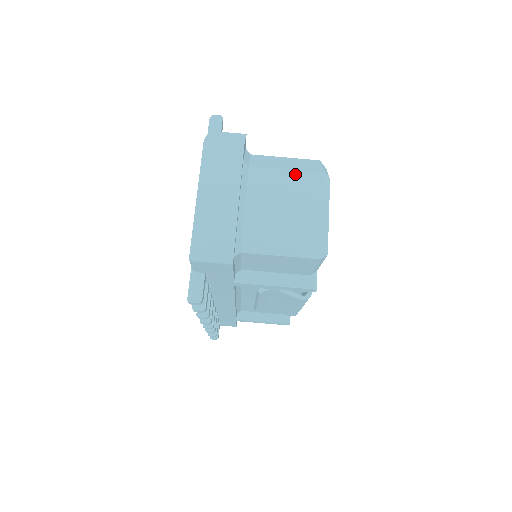
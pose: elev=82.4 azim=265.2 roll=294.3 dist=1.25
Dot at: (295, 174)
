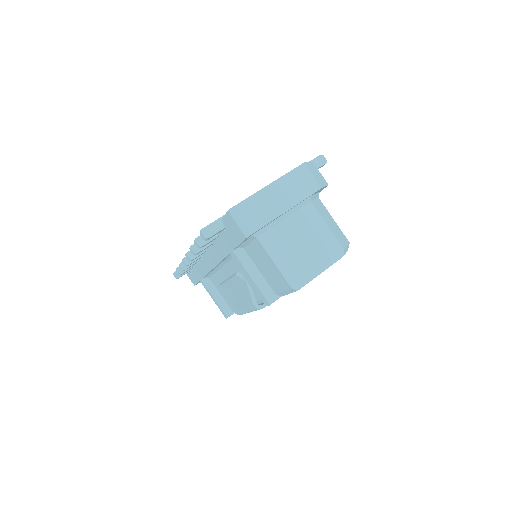
Dot at: (329, 233)
